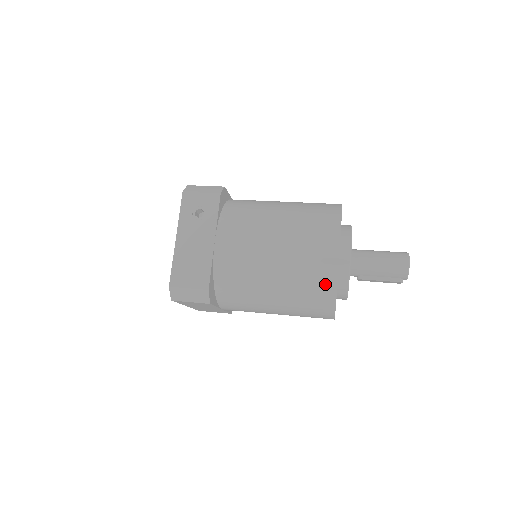
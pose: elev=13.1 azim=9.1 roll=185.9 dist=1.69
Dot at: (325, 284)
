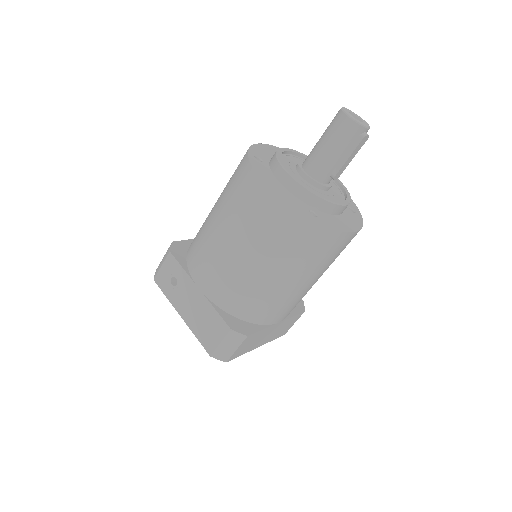
Dot at: (293, 224)
